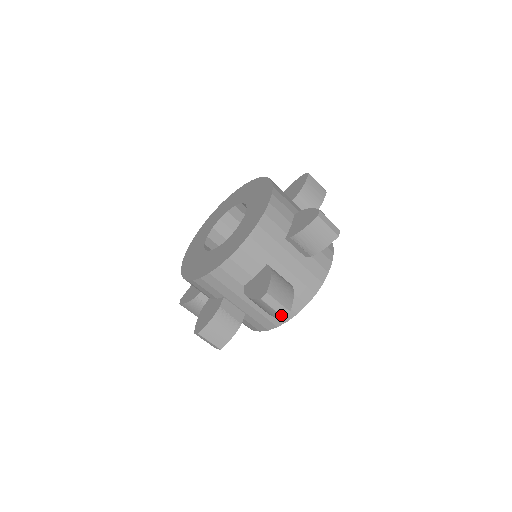
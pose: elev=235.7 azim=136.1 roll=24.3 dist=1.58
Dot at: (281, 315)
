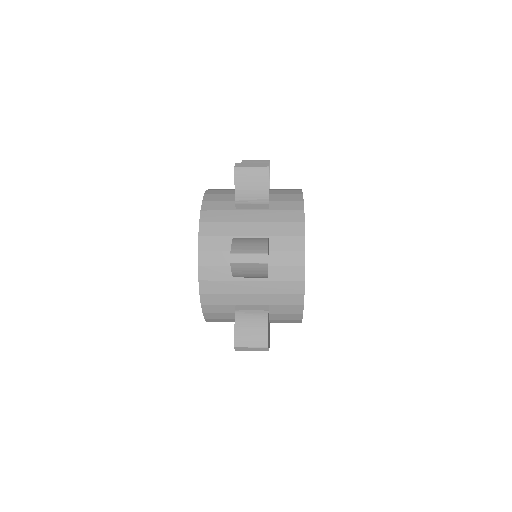
Dot at: occluded
